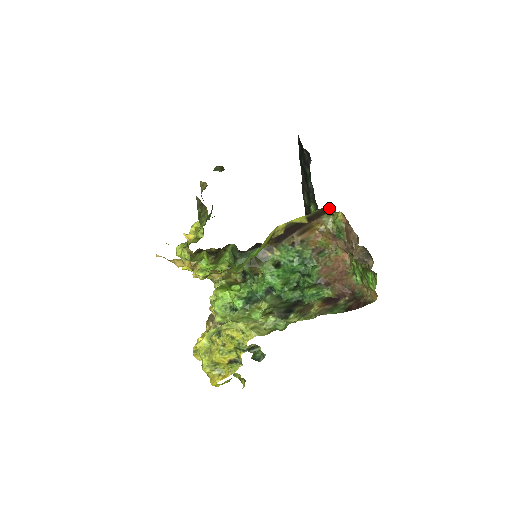
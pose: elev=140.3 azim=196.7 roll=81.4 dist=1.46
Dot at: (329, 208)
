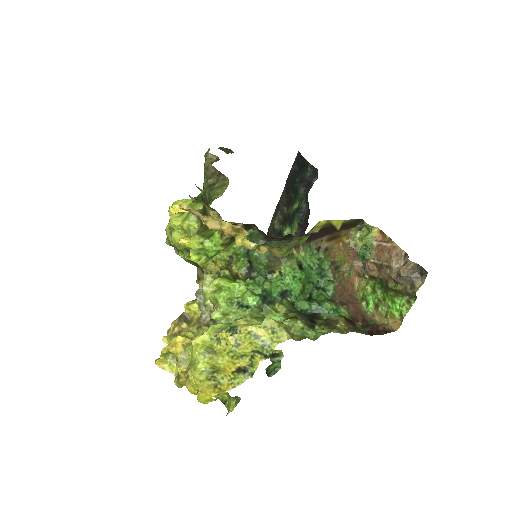
Dot at: (360, 222)
